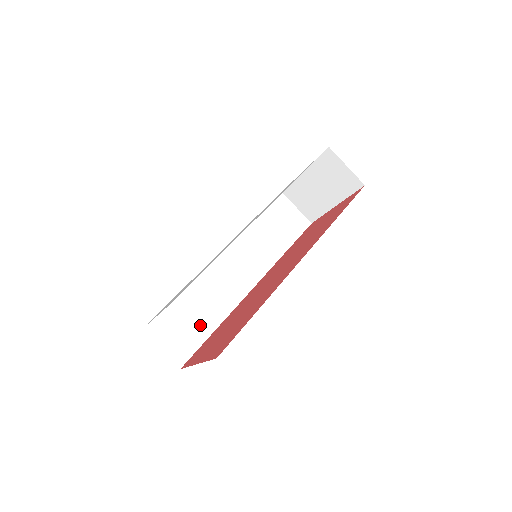
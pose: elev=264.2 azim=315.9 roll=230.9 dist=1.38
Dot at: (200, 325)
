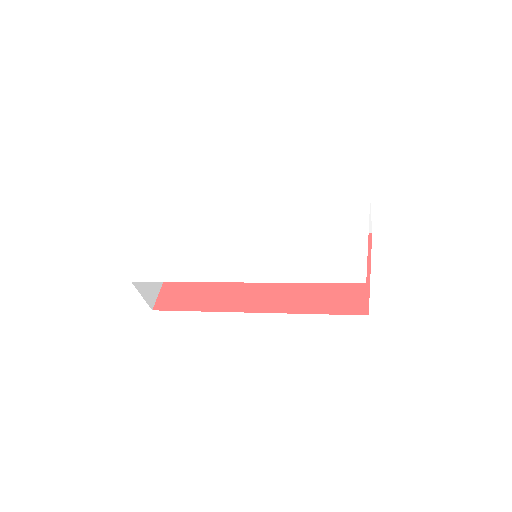
Dot at: occluded
